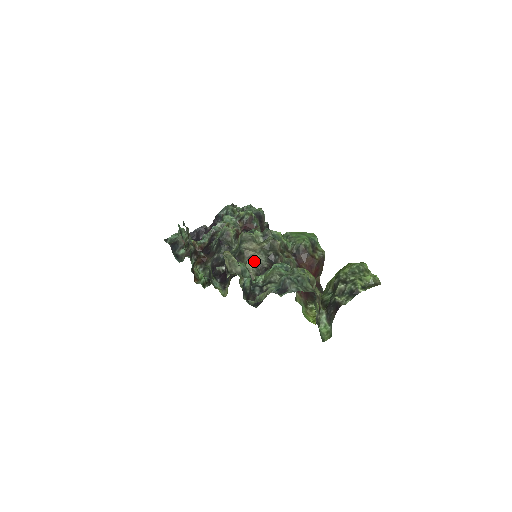
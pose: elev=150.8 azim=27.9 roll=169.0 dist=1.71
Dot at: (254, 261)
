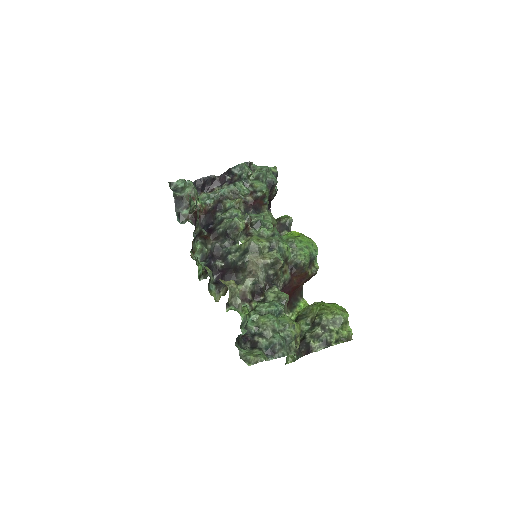
Dot at: (253, 280)
